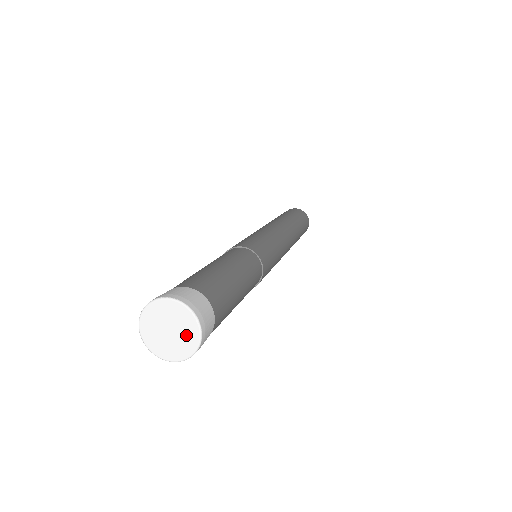
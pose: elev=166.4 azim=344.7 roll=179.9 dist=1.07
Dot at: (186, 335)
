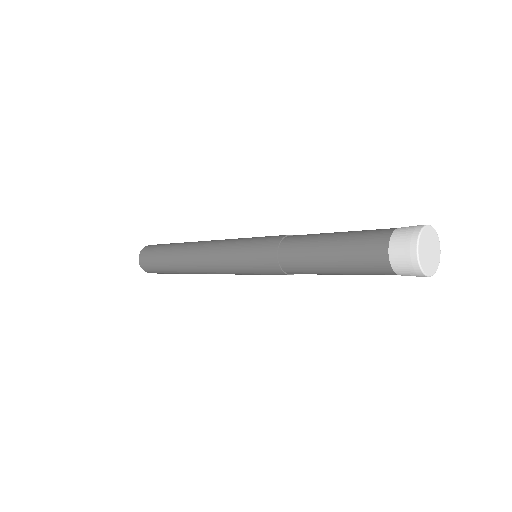
Dot at: (435, 243)
